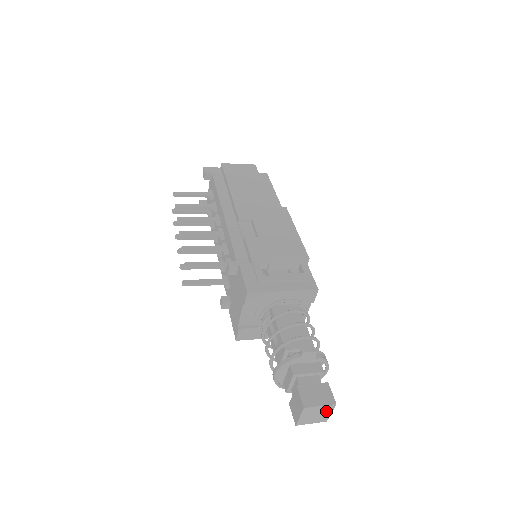
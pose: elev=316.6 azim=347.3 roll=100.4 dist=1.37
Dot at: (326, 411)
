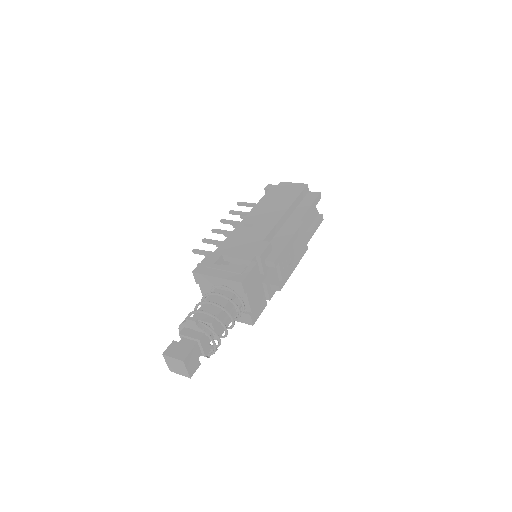
Dot at: (181, 366)
